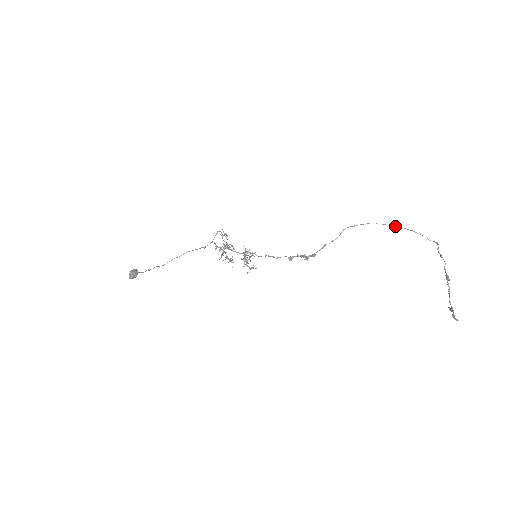
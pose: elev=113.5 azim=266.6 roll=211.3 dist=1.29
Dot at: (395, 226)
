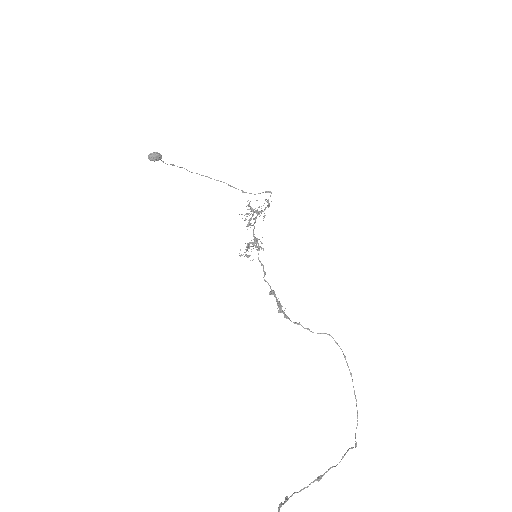
Dot at: occluded
